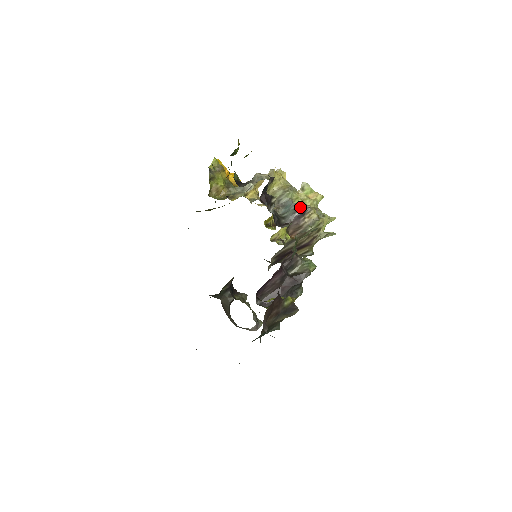
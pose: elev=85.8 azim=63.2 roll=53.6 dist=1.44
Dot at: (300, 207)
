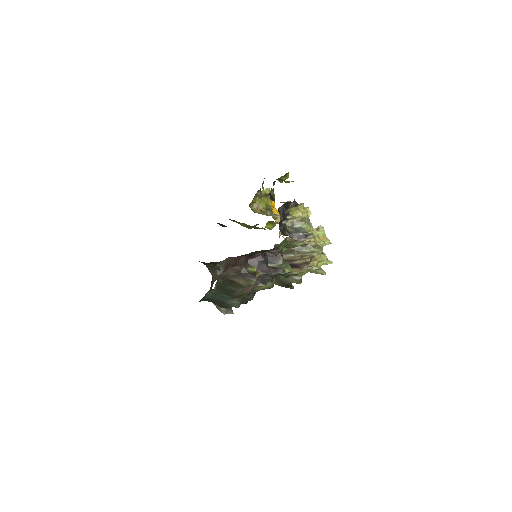
Dot at: (306, 232)
